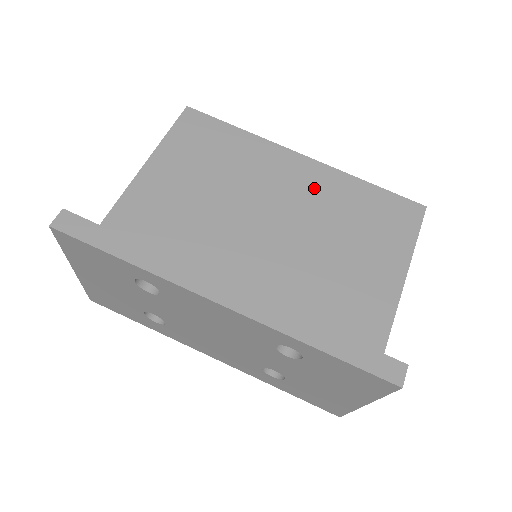
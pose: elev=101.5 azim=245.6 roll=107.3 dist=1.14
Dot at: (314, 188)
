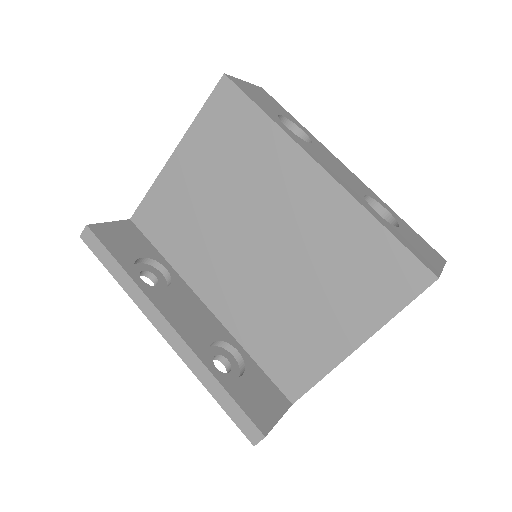
Dot at: (317, 215)
